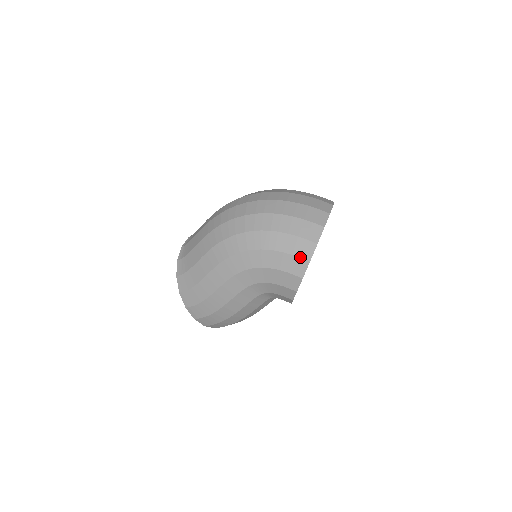
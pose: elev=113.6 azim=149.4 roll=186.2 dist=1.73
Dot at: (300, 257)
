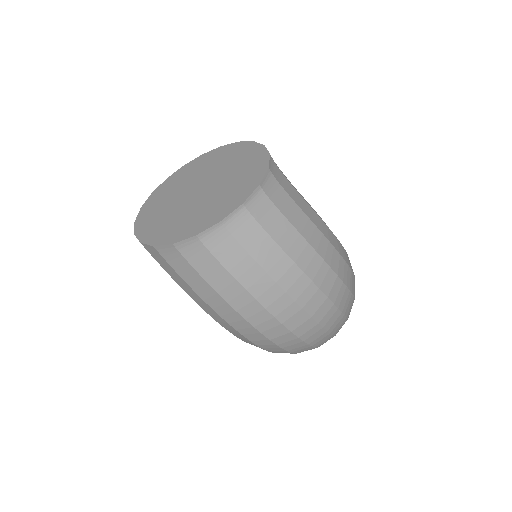
Dot at: occluded
